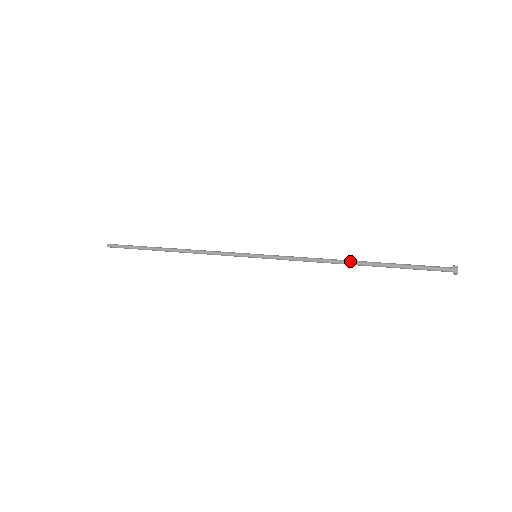
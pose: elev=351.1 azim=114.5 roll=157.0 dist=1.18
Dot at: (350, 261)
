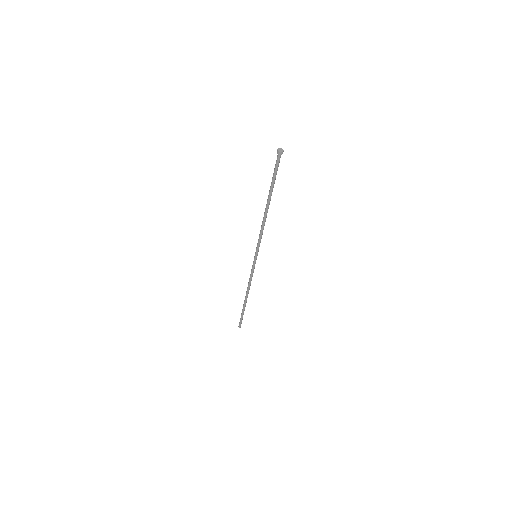
Dot at: (265, 208)
